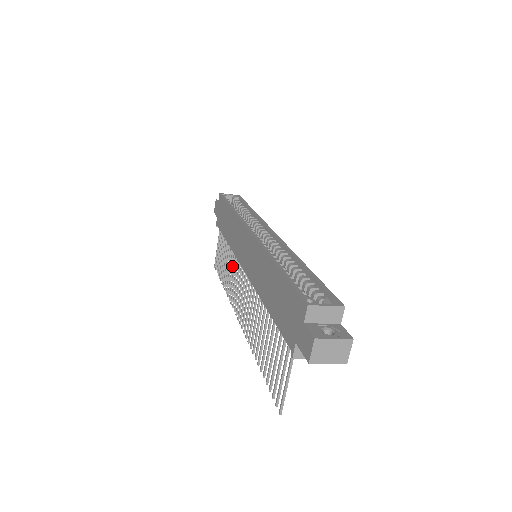
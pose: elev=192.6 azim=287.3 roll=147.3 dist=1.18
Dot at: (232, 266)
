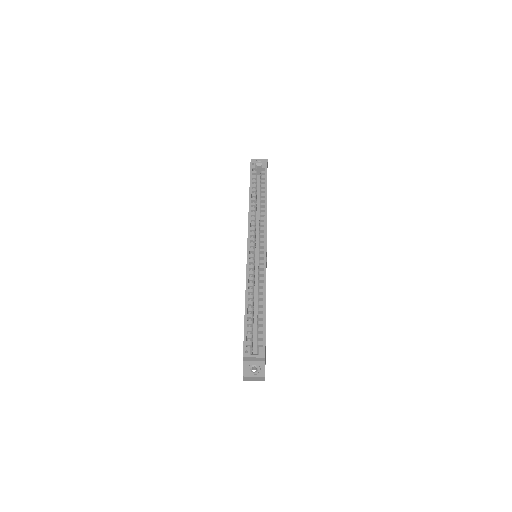
Dot at: occluded
